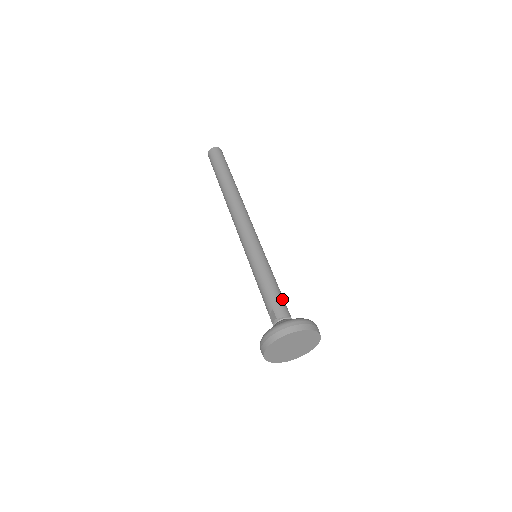
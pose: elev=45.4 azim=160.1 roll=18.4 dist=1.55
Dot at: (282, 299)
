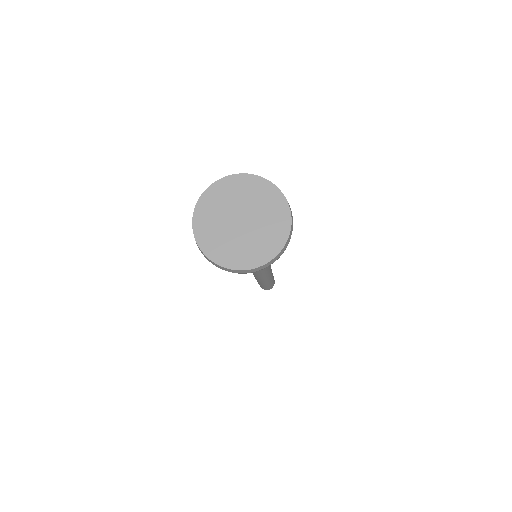
Dot at: occluded
